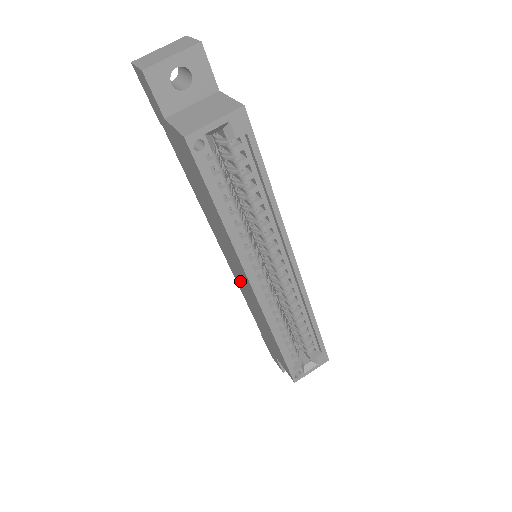
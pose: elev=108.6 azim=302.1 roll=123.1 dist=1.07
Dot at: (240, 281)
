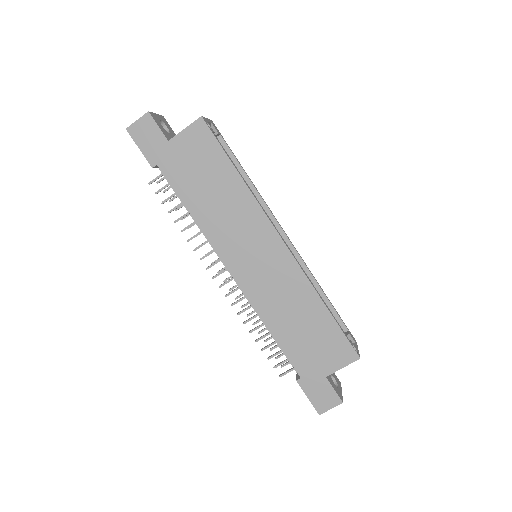
Dot at: (260, 279)
